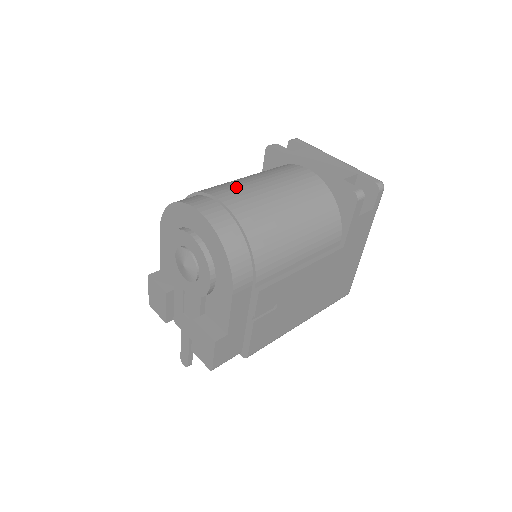
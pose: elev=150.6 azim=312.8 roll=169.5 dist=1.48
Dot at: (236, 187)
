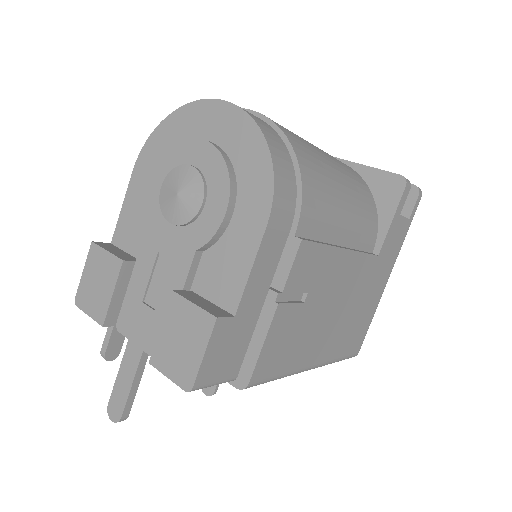
Dot at: occluded
